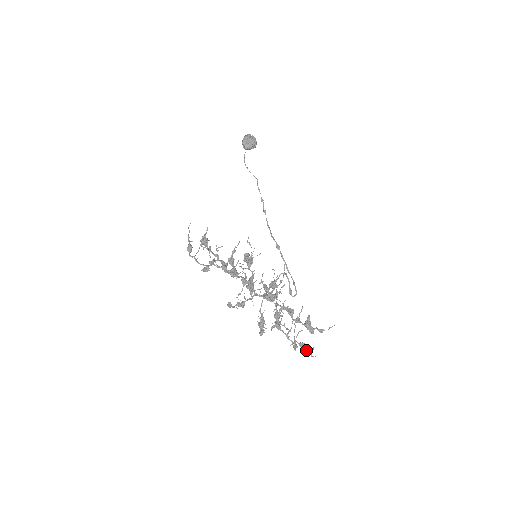
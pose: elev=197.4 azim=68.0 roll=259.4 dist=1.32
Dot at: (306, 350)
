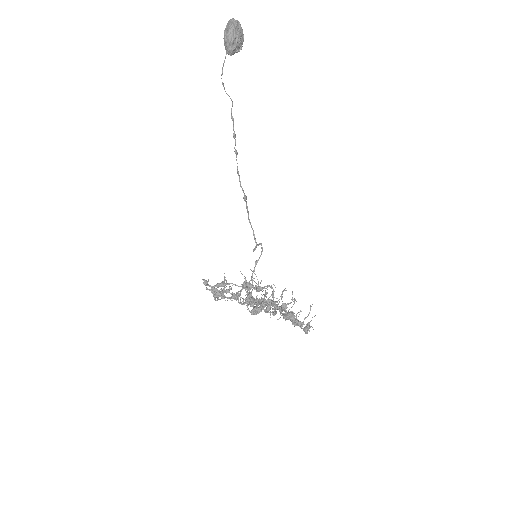
Dot at: occluded
